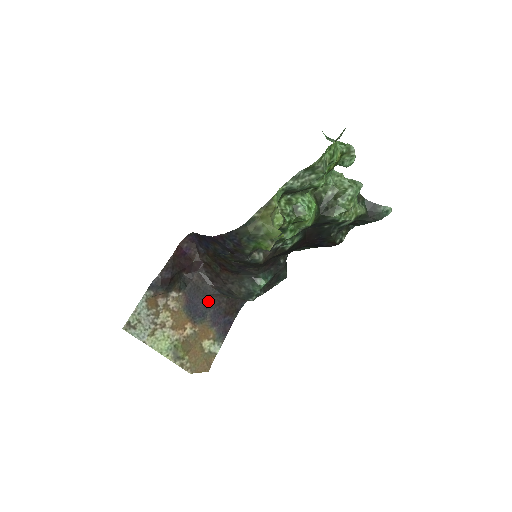
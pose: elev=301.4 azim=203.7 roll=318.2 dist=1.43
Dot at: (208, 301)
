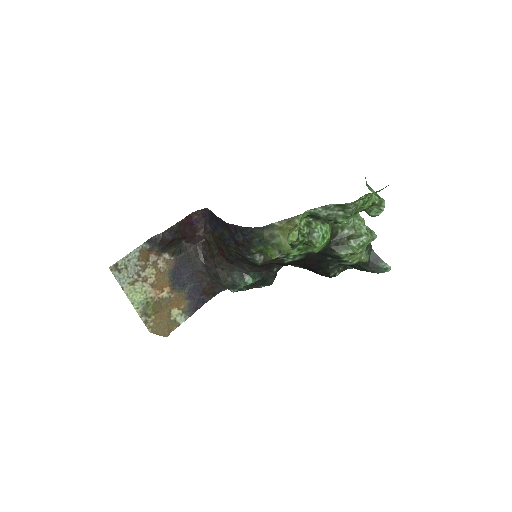
Dot at: (193, 275)
